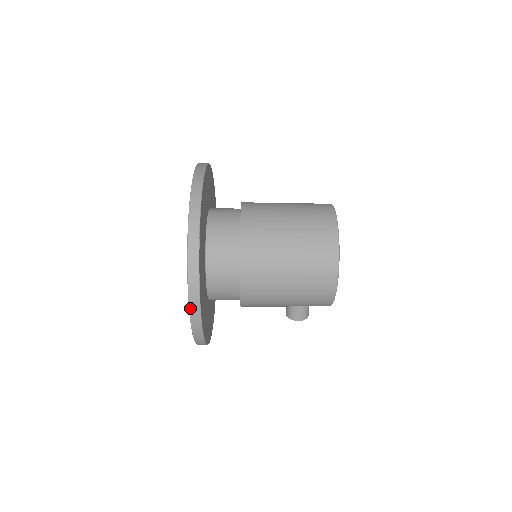
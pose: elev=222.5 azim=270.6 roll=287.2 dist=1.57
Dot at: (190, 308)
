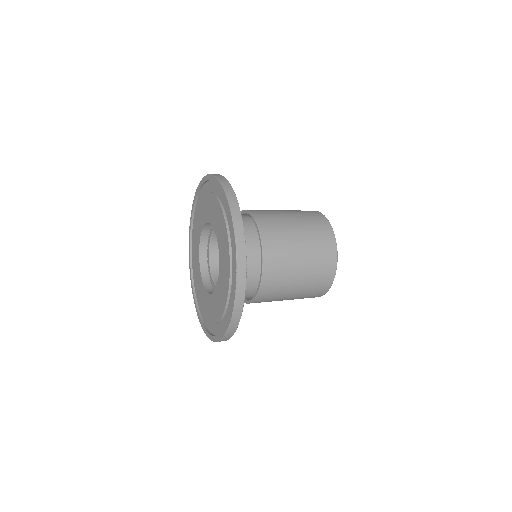
Dot at: occluded
